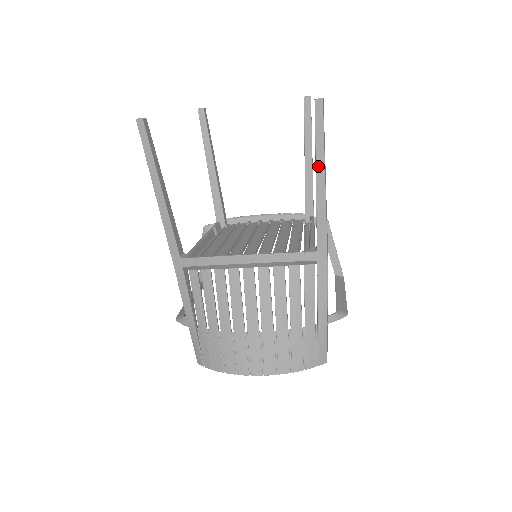
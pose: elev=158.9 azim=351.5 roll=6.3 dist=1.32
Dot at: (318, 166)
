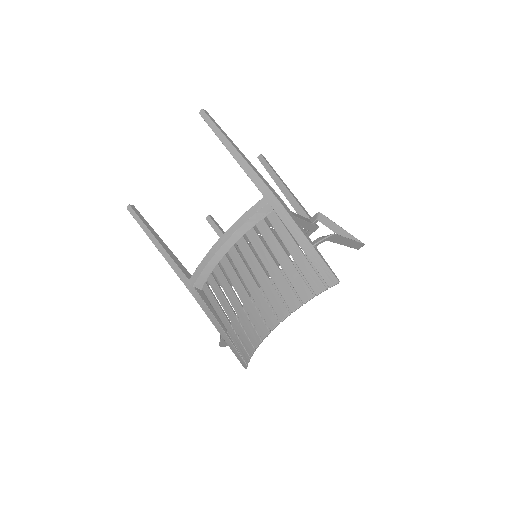
Dot at: (225, 144)
